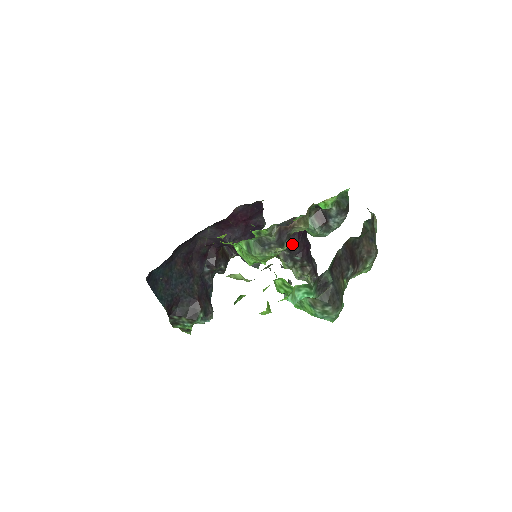
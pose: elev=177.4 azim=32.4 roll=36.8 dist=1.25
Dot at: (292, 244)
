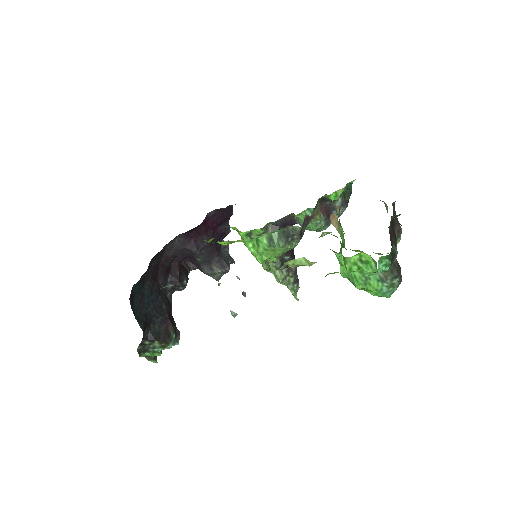
Dot at: occluded
